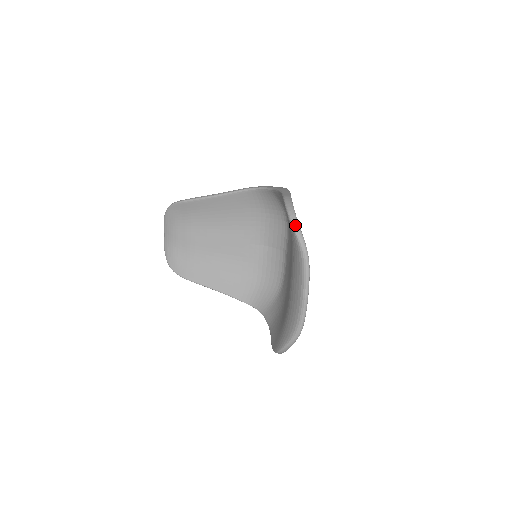
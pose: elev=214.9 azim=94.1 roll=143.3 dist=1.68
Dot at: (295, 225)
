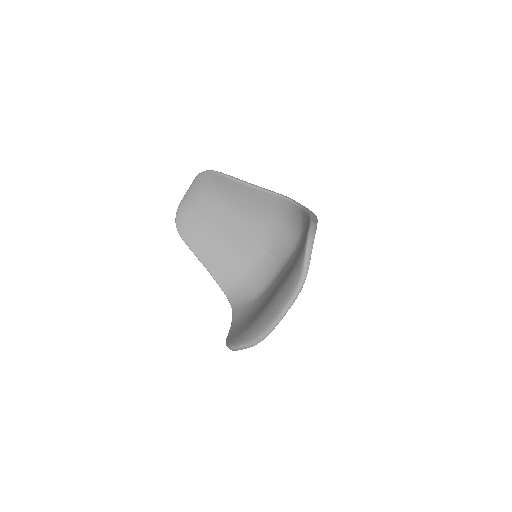
Dot at: (308, 250)
